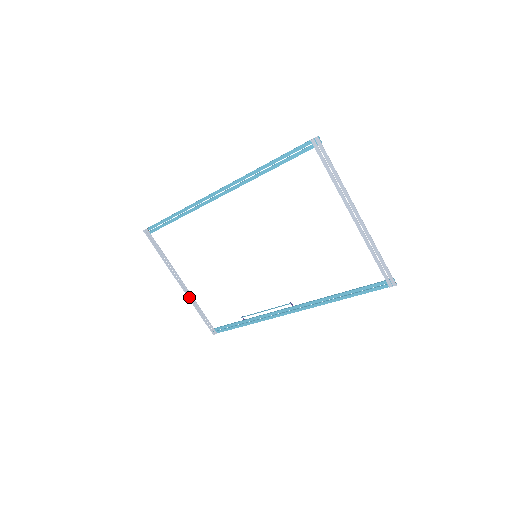
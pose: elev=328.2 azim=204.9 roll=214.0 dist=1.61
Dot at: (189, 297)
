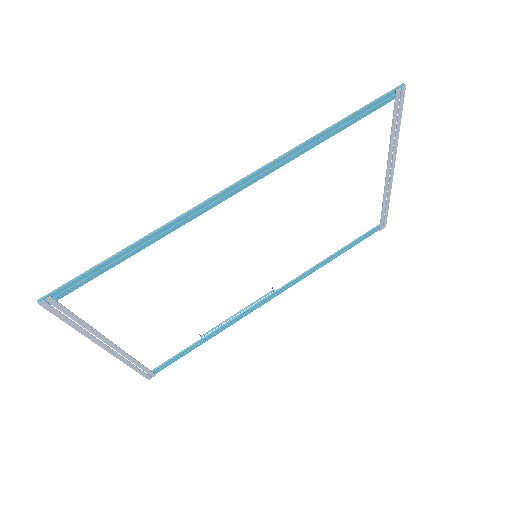
Dot at: (120, 357)
